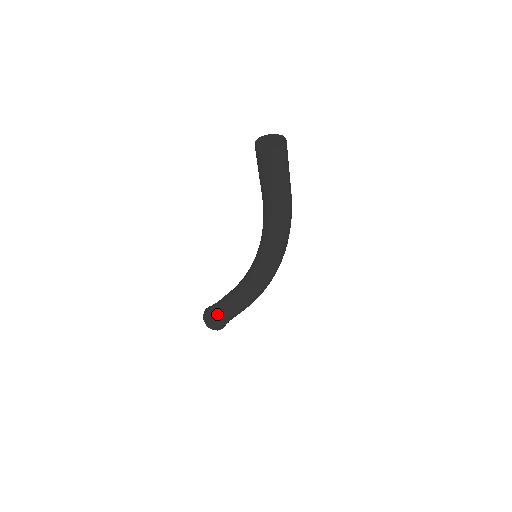
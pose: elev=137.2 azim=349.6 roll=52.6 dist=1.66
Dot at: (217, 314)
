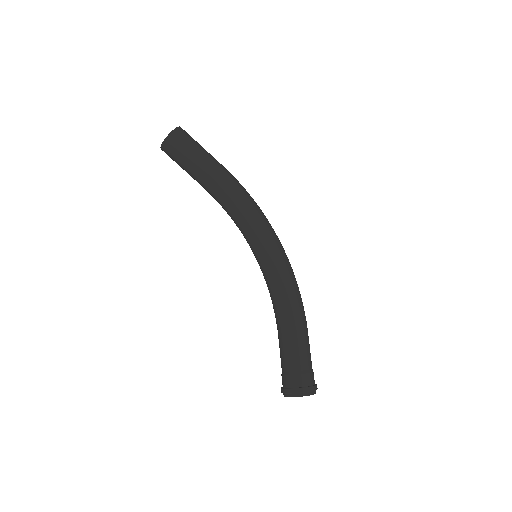
Dot at: (292, 365)
